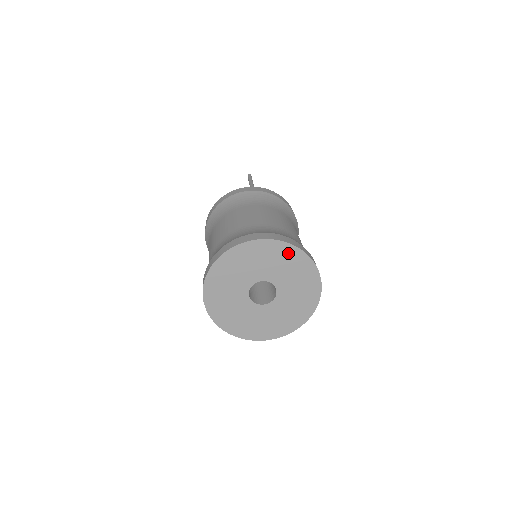
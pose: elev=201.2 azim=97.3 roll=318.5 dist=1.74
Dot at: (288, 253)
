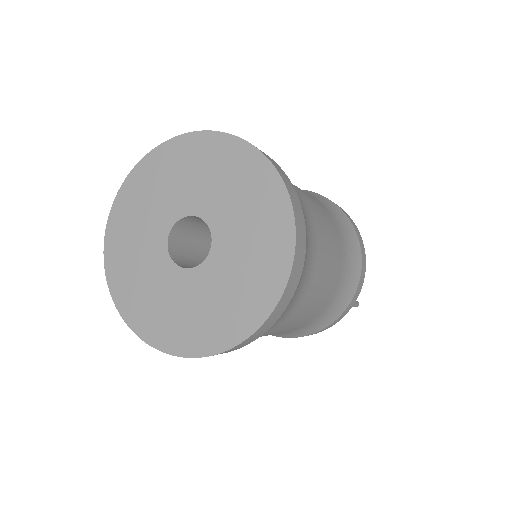
Dot at: (166, 159)
